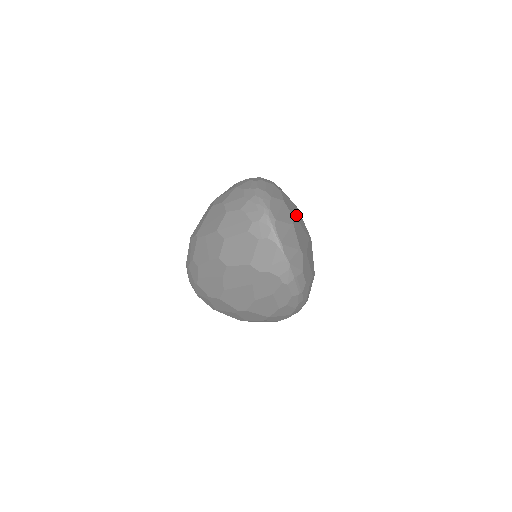
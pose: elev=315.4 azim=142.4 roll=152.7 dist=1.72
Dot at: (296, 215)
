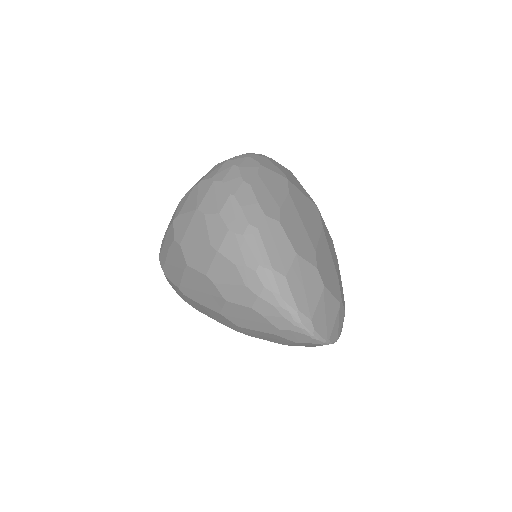
Dot at: (309, 237)
